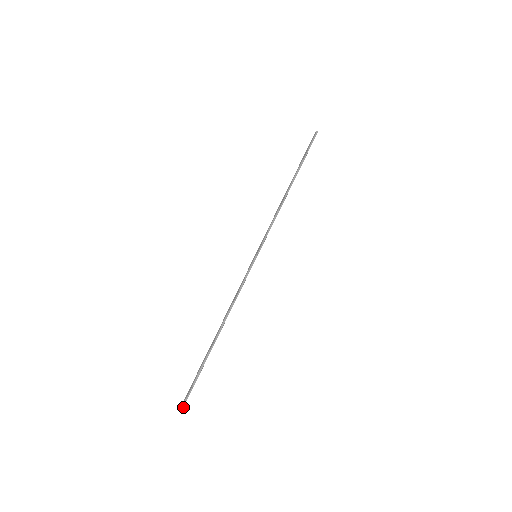
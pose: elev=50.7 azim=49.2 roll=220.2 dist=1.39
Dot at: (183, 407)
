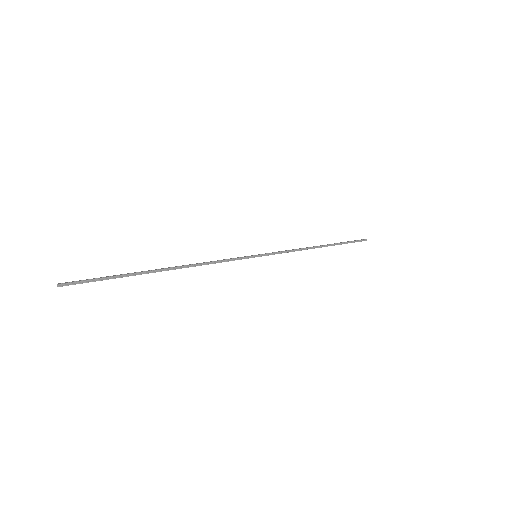
Dot at: (62, 286)
